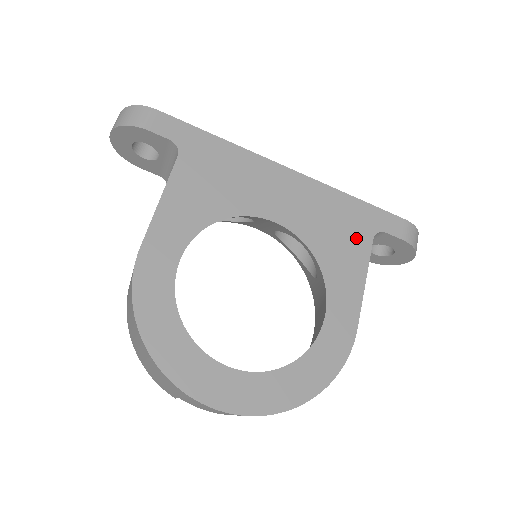
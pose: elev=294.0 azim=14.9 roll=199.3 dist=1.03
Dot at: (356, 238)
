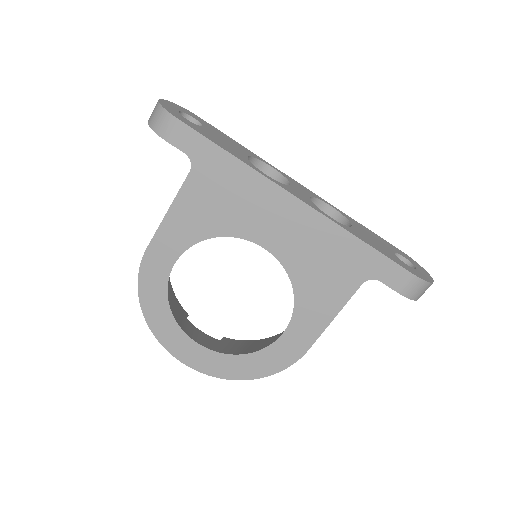
Dot at: (343, 279)
